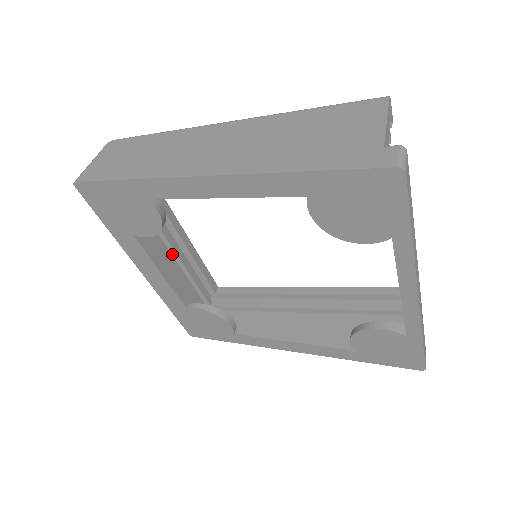
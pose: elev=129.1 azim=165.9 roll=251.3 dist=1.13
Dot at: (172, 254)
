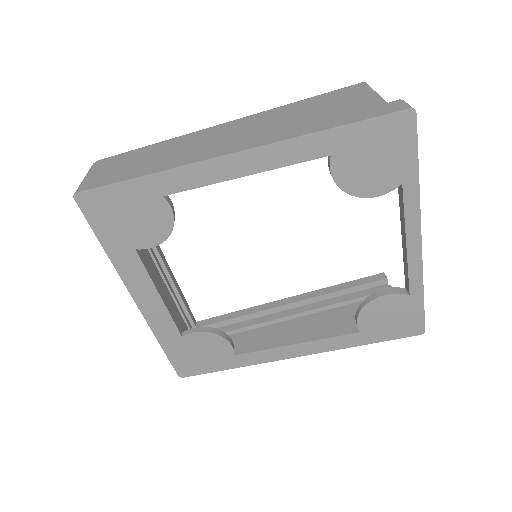
Dot at: occluded
